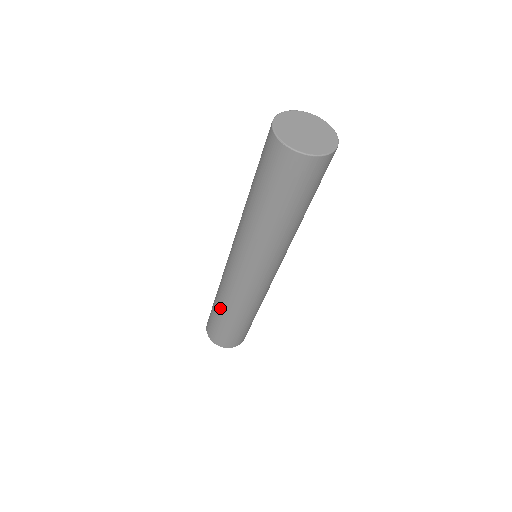
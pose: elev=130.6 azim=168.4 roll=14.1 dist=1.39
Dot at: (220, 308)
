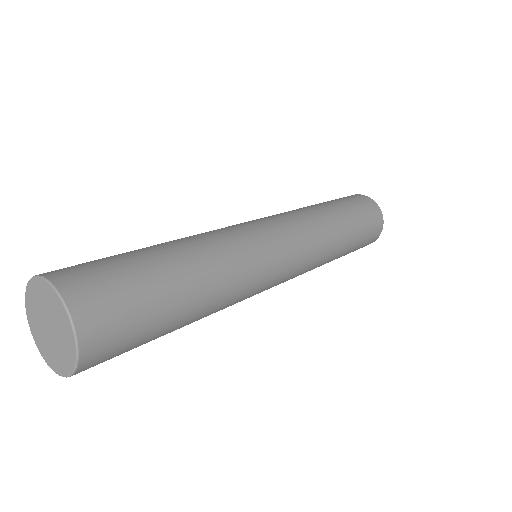
Dot at: occluded
